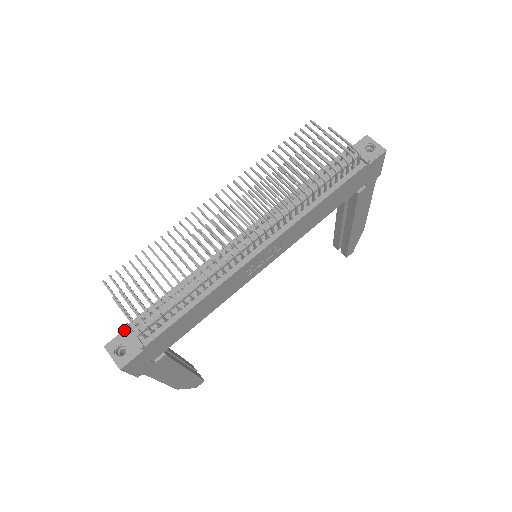
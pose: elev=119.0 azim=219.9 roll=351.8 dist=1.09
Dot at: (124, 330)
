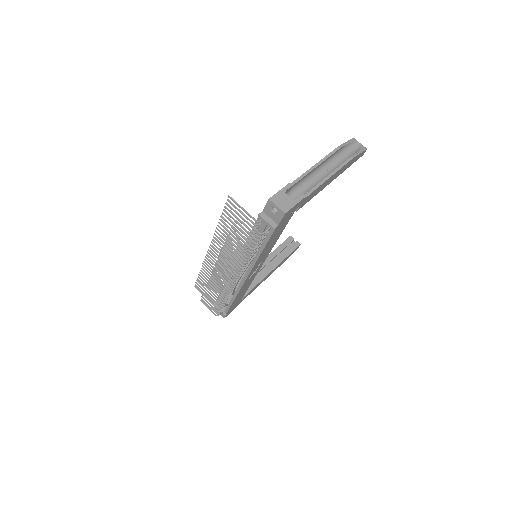
Dot at: occluded
